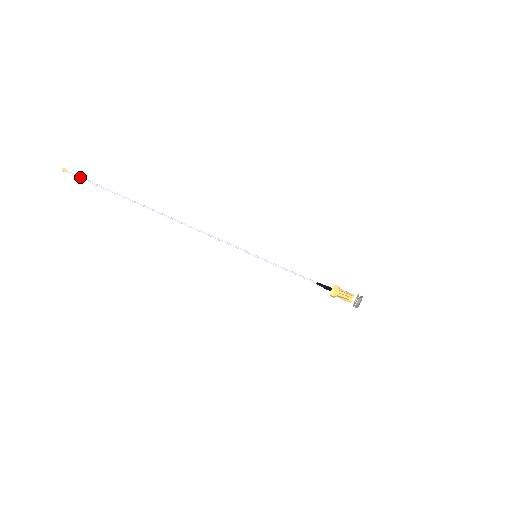
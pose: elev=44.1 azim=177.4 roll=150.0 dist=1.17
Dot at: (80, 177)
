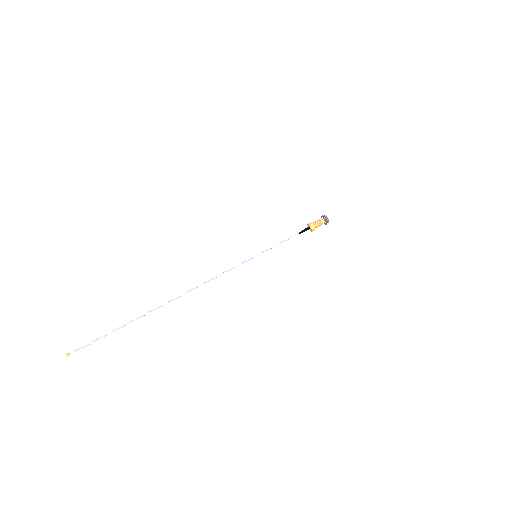
Dot at: (88, 344)
